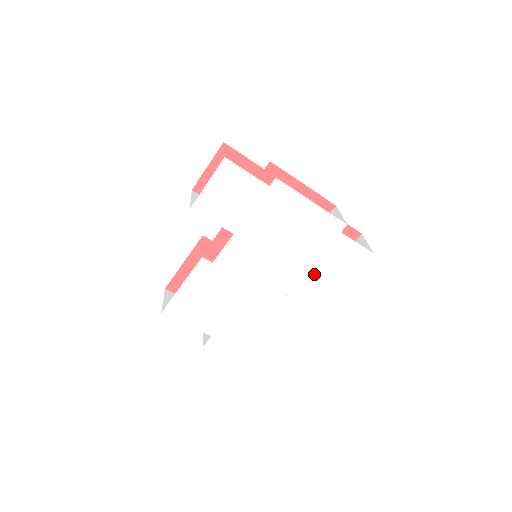
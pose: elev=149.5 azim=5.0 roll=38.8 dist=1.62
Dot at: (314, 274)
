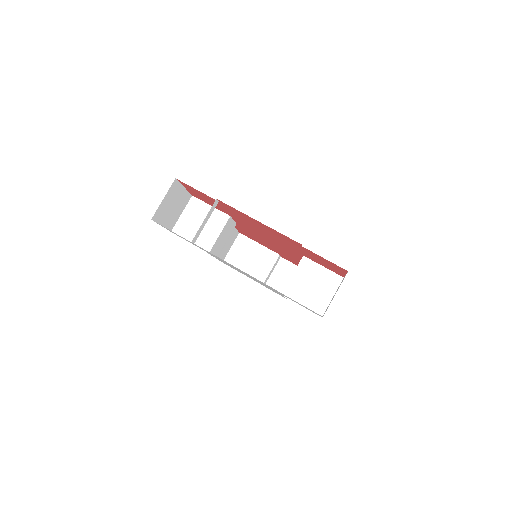
Dot at: occluded
